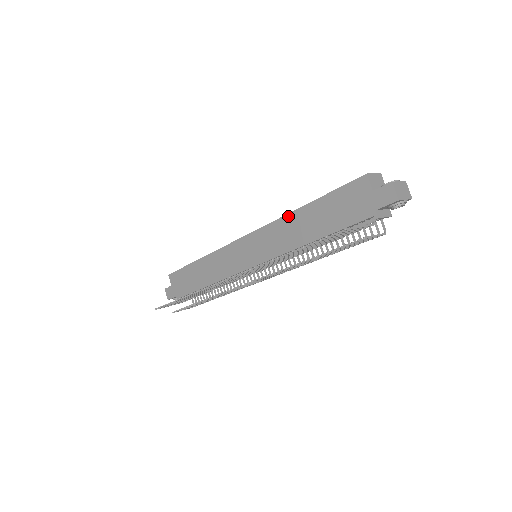
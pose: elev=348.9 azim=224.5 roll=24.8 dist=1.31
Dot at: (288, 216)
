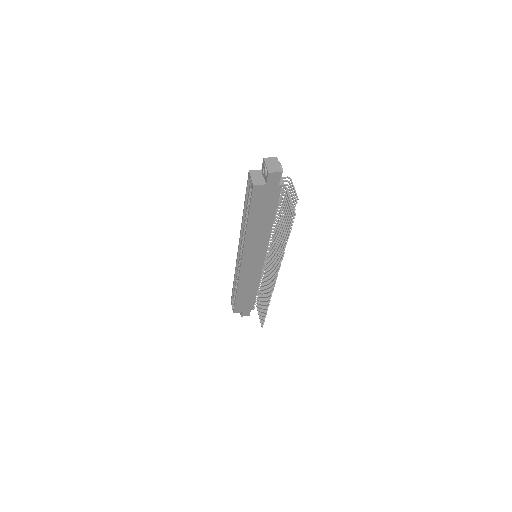
Dot at: (247, 235)
